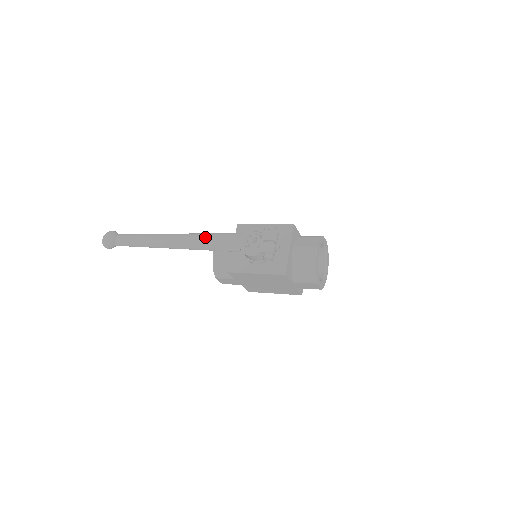
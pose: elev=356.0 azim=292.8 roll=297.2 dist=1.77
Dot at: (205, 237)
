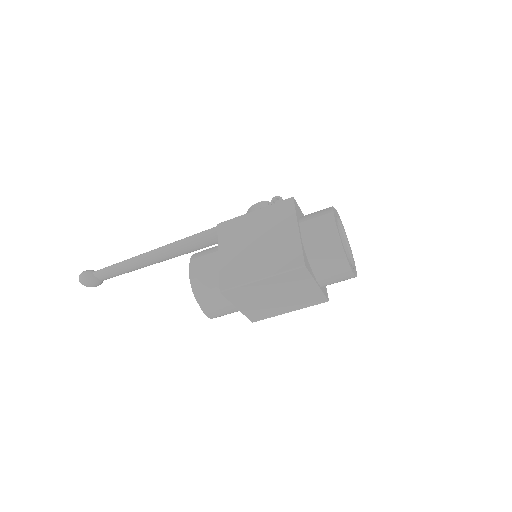
Dot at: occluded
